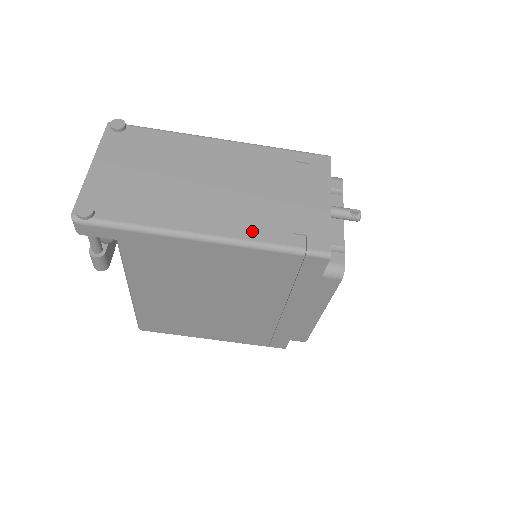
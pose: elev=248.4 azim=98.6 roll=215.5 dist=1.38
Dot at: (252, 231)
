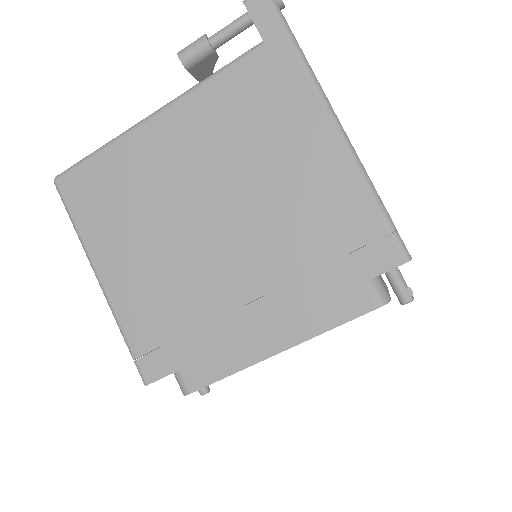
Dot at: occluded
